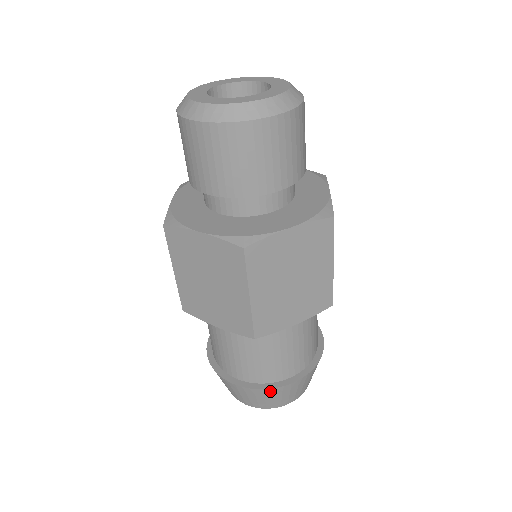
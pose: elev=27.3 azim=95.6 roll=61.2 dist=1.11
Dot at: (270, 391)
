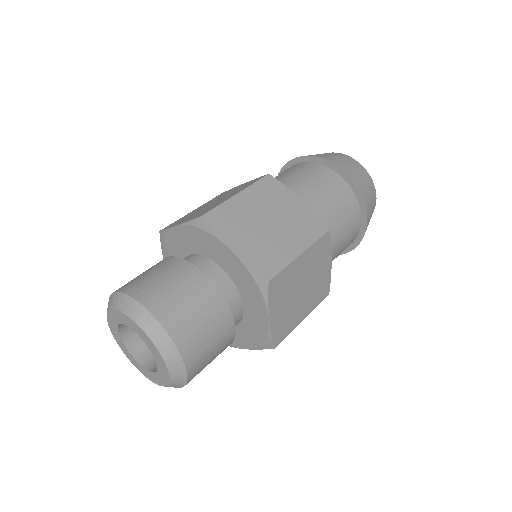
Dot at: occluded
